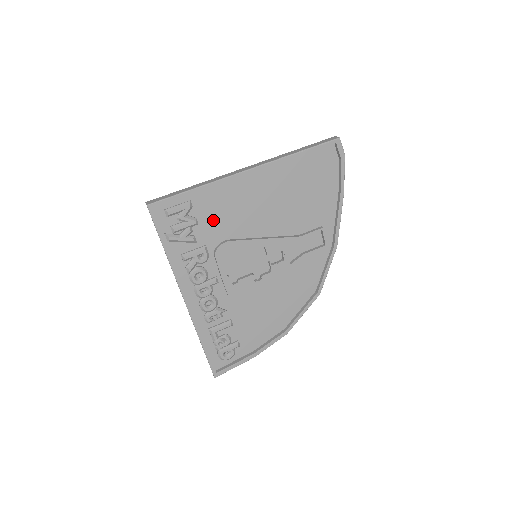
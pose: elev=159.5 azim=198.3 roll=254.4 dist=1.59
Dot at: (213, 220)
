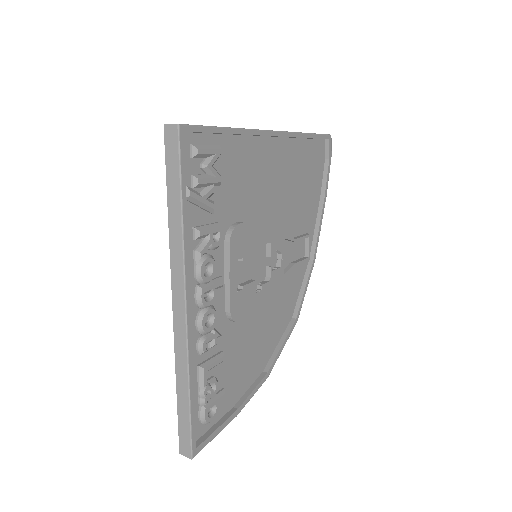
Dot at: (232, 186)
